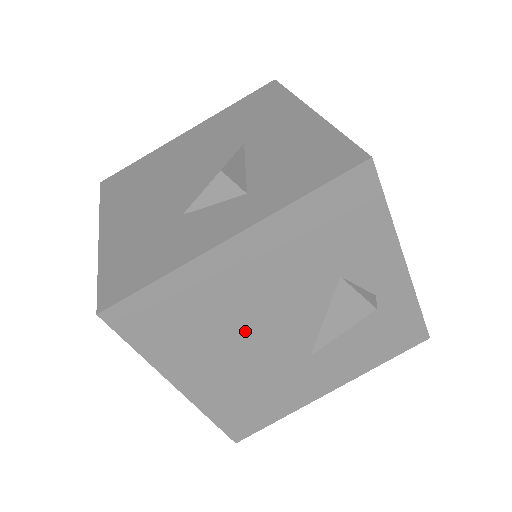
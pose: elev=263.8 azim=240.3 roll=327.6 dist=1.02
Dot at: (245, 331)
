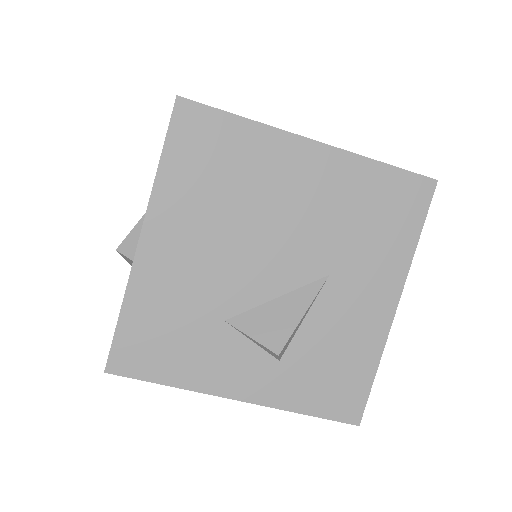
Dot at: occluded
